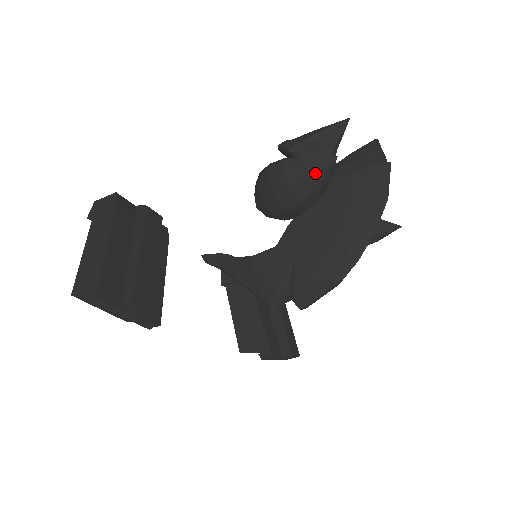
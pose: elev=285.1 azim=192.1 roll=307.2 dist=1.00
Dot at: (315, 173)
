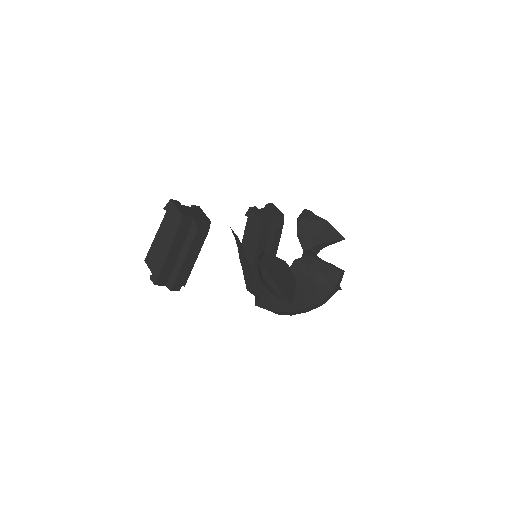
Dot at: (280, 298)
